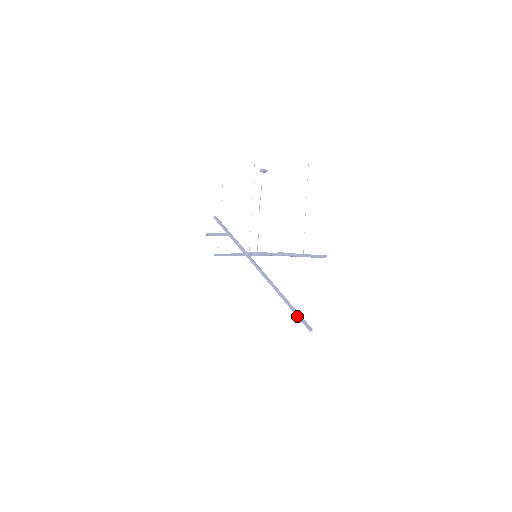
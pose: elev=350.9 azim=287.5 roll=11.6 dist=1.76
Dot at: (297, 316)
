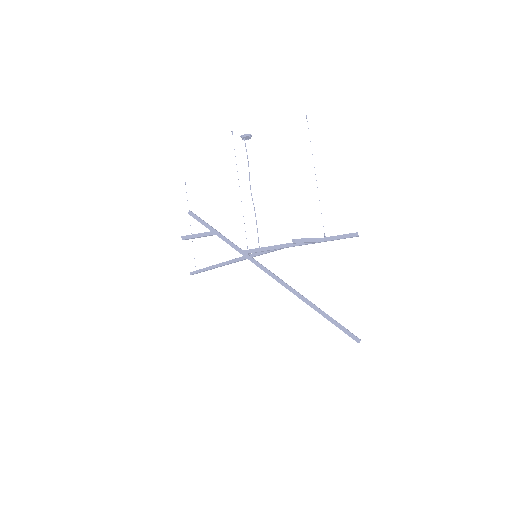
Dot at: (335, 325)
